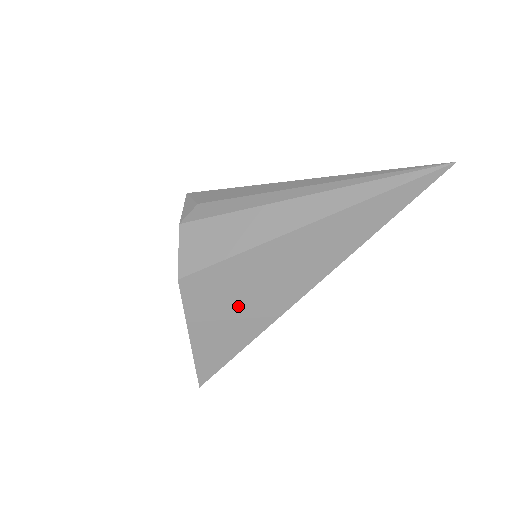
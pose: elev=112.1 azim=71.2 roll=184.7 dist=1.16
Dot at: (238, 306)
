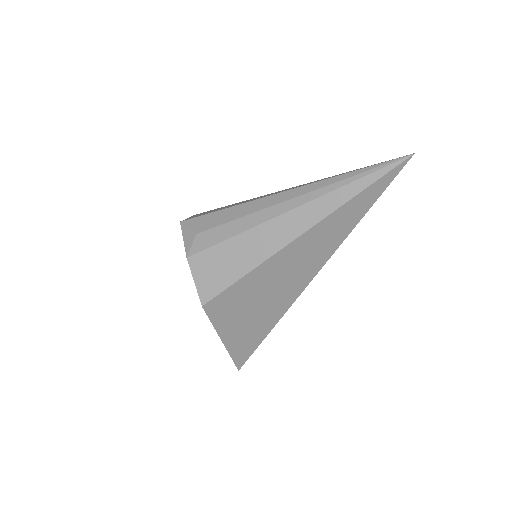
Dot at: (256, 308)
